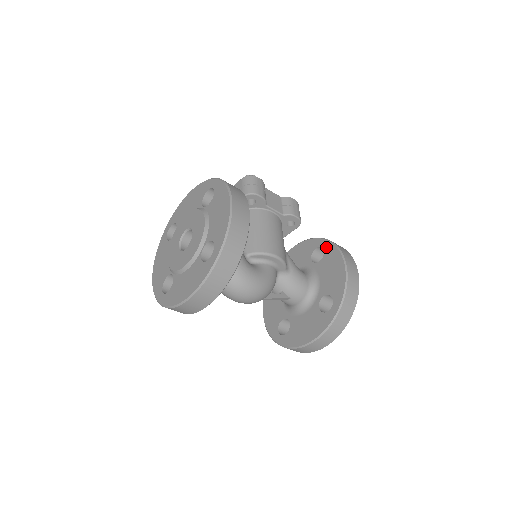
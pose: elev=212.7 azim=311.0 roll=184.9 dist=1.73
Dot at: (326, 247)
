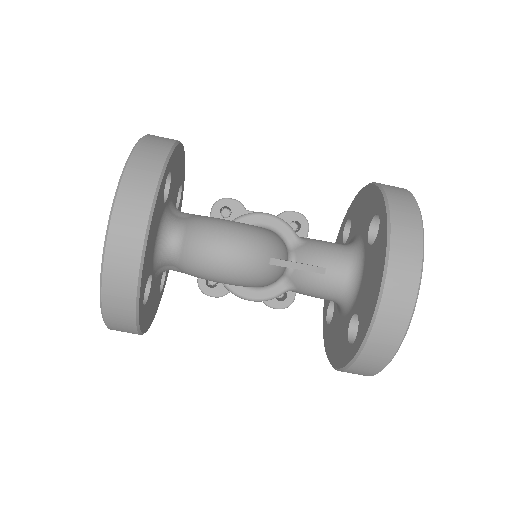
Dot at: (349, 213)
